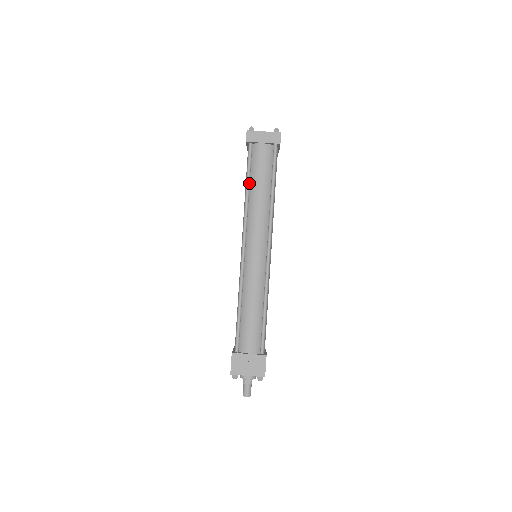
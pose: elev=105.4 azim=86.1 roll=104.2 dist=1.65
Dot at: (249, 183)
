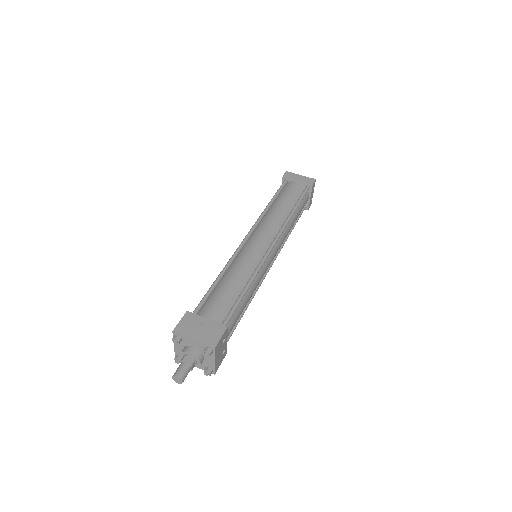
Dot at: (274, 200)
